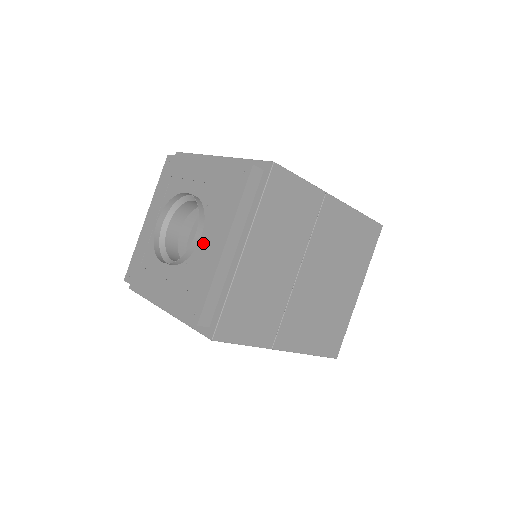
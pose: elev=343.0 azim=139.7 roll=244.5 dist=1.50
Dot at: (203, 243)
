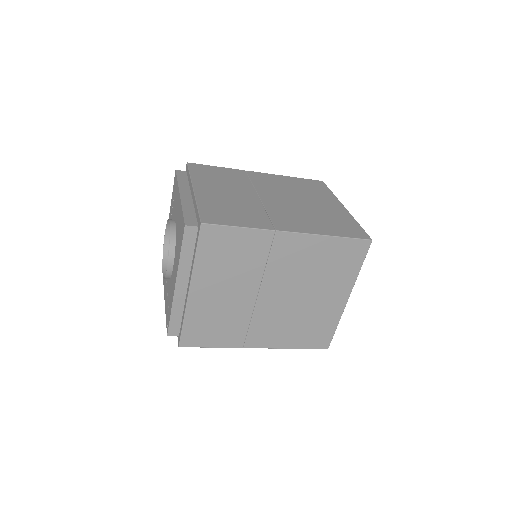
Dot at: (173, 273)
